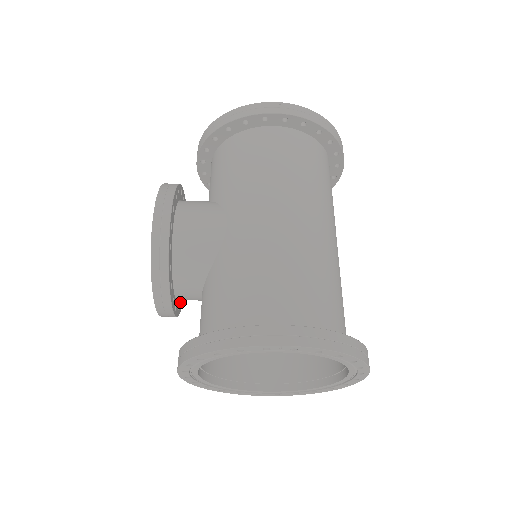
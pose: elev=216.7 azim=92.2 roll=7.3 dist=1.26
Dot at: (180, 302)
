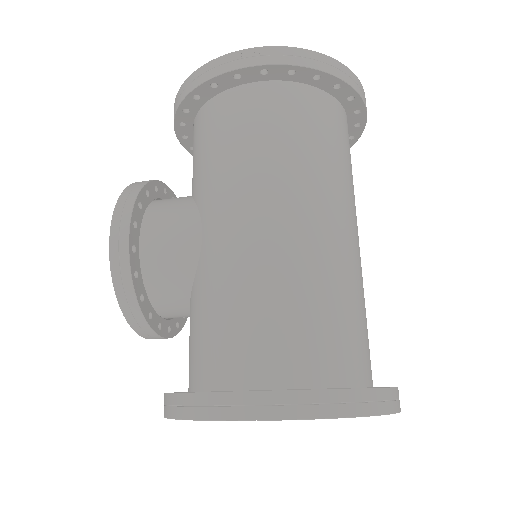
Dot at: occluded
